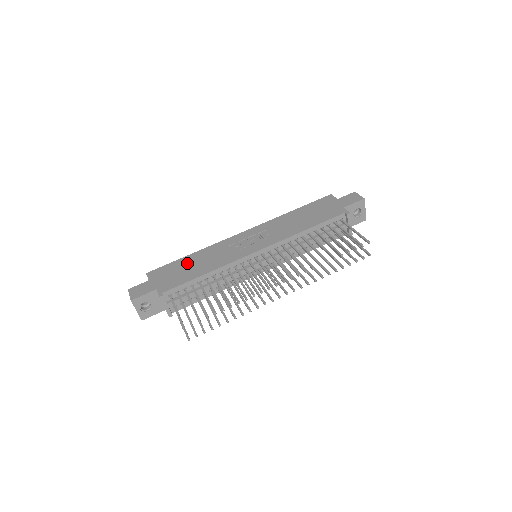
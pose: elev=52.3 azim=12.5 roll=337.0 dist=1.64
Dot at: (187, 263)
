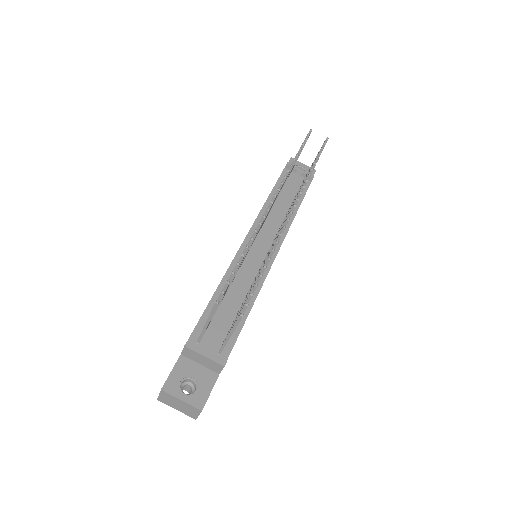
Dot at: occluded
